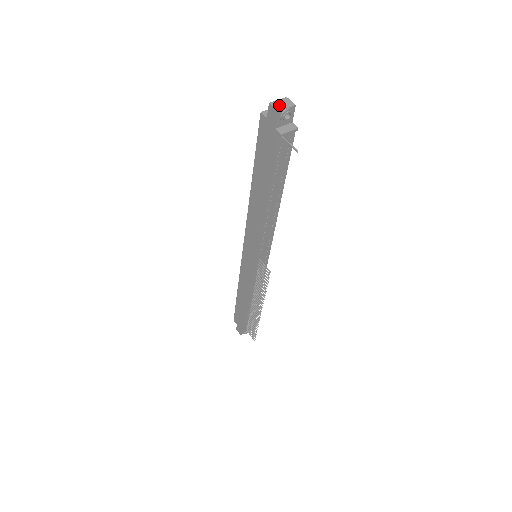
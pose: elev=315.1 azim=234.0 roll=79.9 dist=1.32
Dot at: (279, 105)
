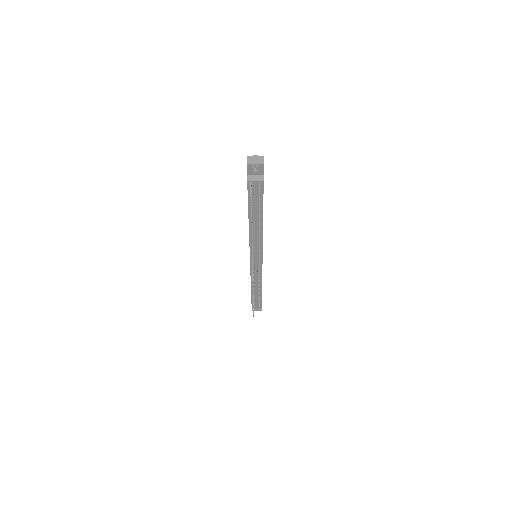
Dot at: (252, 160)
